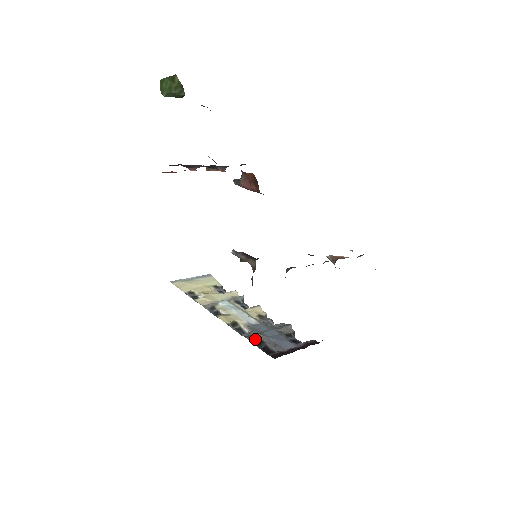
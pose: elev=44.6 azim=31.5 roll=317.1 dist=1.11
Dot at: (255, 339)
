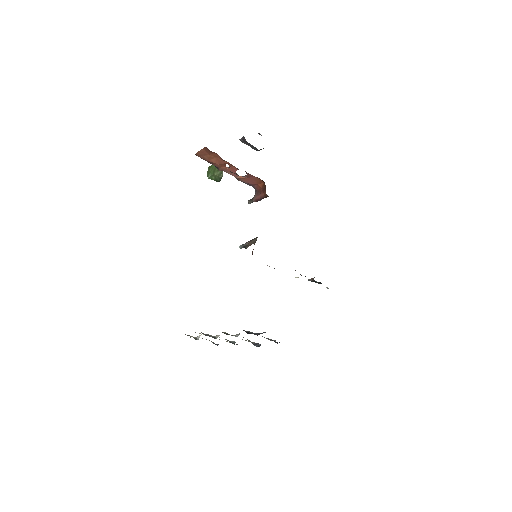
Dot at: (245, 331)
